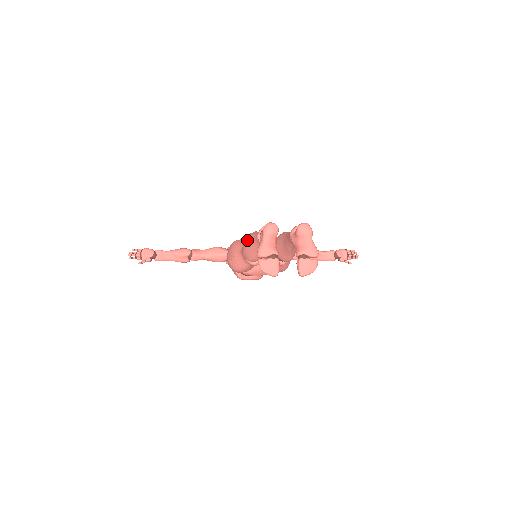
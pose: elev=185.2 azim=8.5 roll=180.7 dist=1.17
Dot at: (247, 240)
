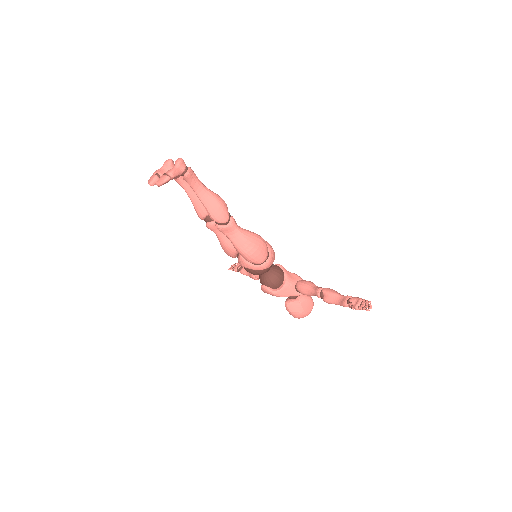
Dot at: occluded
